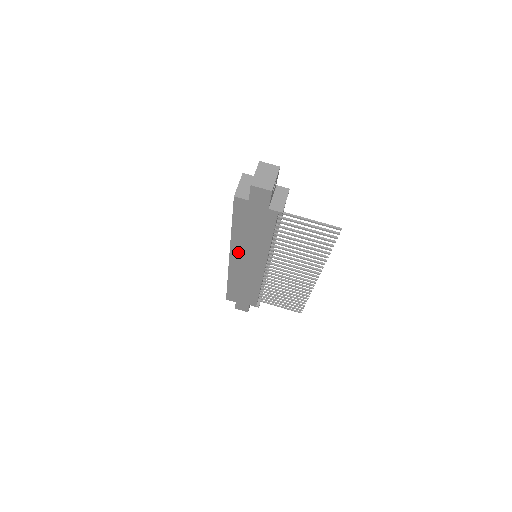
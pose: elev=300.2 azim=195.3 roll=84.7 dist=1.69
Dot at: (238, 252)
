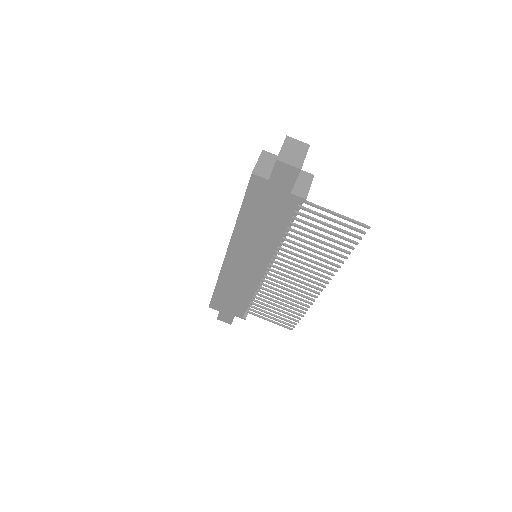
Dot at: (238, 248)
